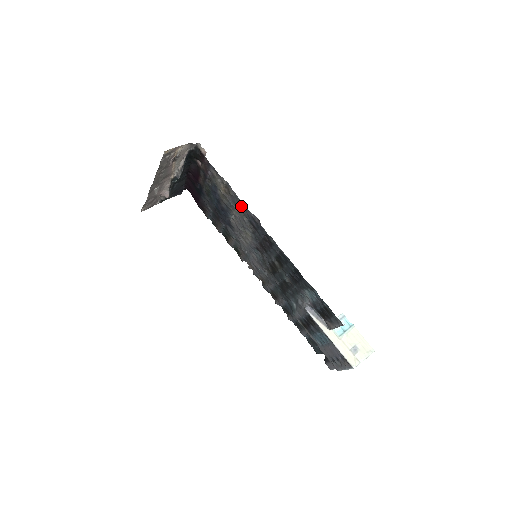
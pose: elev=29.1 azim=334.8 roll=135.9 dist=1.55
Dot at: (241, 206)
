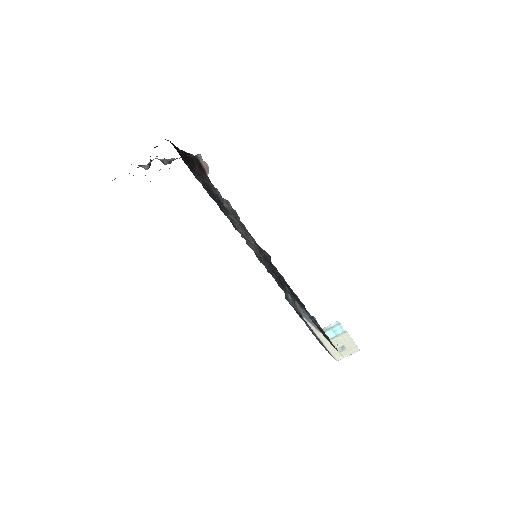
Dot at: (249, 234)
